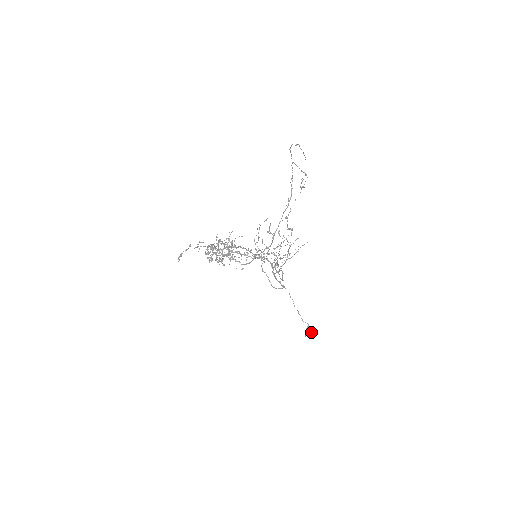
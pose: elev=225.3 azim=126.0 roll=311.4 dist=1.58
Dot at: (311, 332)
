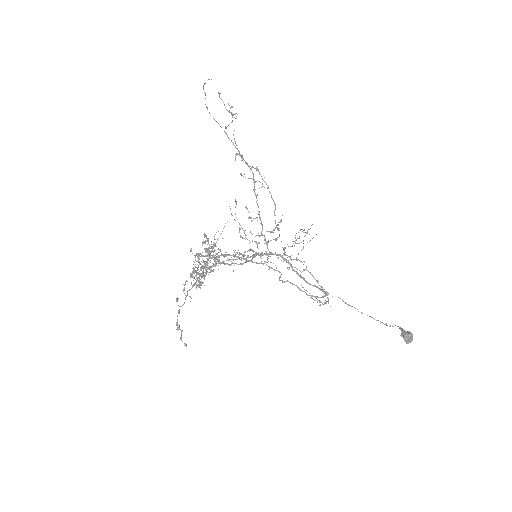
Dot at: (411, 334)
